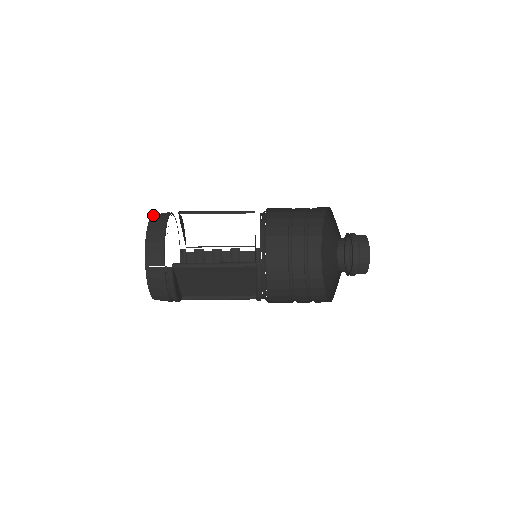
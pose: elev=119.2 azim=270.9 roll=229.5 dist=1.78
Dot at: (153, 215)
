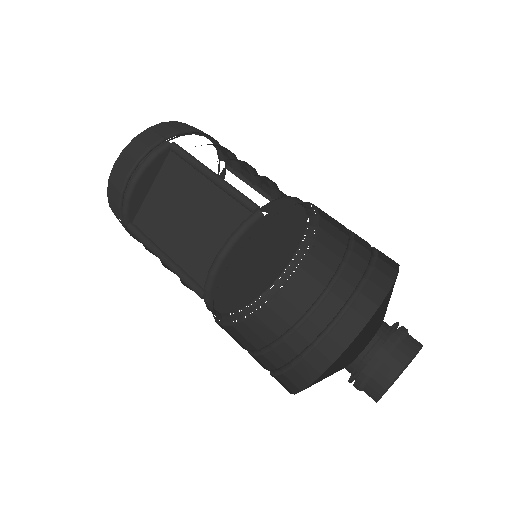
Dot at: occluded
